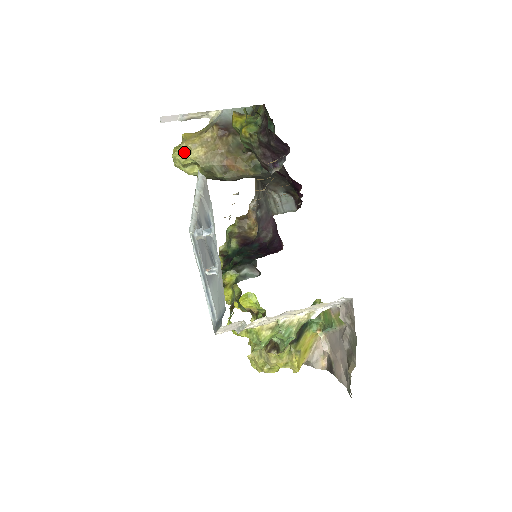
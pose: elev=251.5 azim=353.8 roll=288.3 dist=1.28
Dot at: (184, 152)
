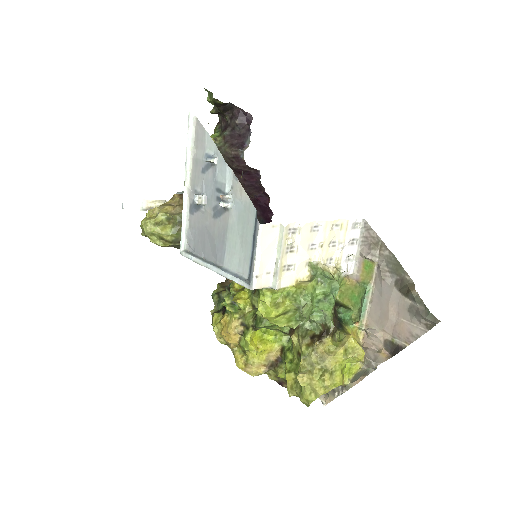
Dot at: (153, 215)
